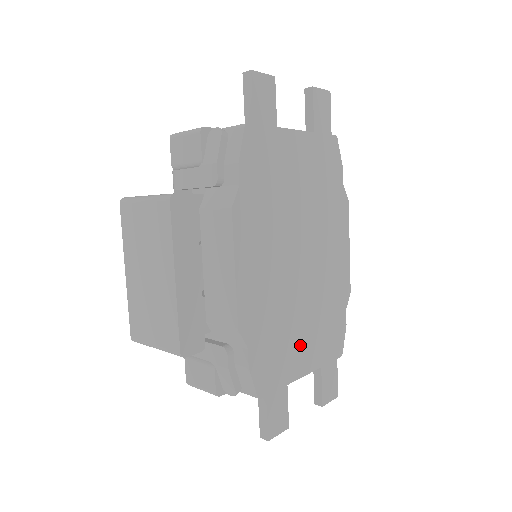
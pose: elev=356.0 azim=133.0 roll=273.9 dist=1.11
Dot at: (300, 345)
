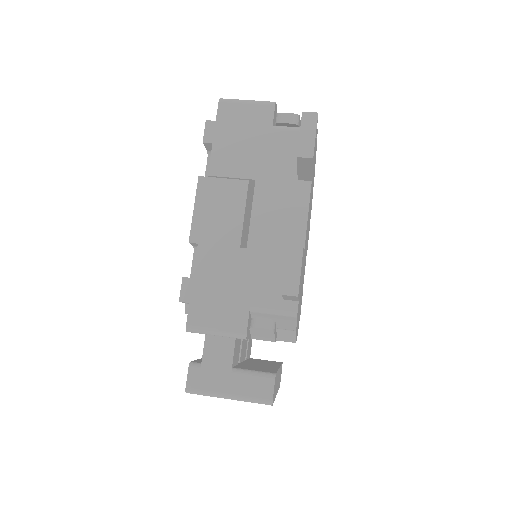
Dot at: occluded
